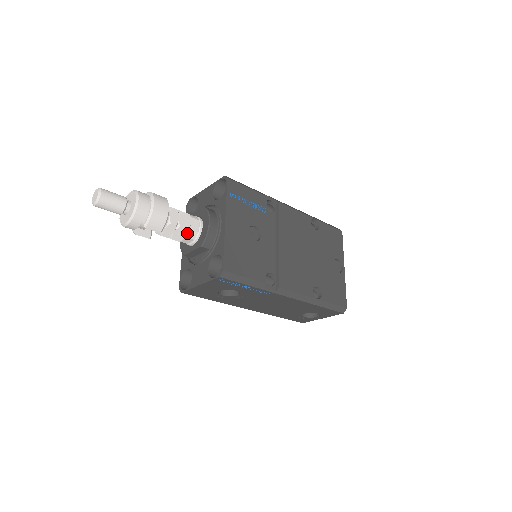
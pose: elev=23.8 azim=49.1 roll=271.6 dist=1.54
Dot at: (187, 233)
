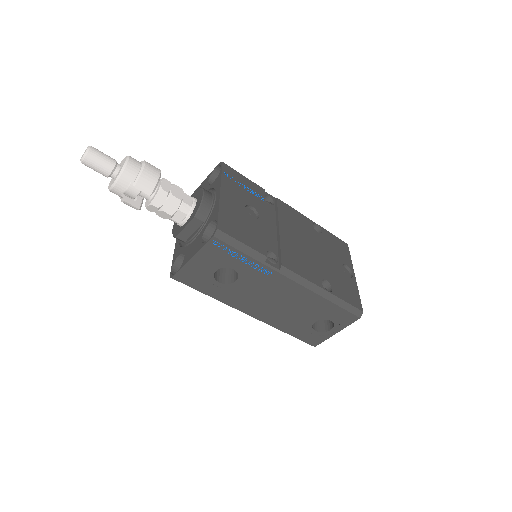
Dot at: (179, 205)
